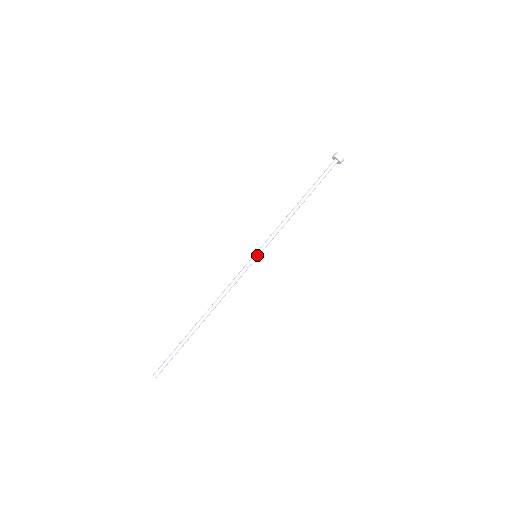
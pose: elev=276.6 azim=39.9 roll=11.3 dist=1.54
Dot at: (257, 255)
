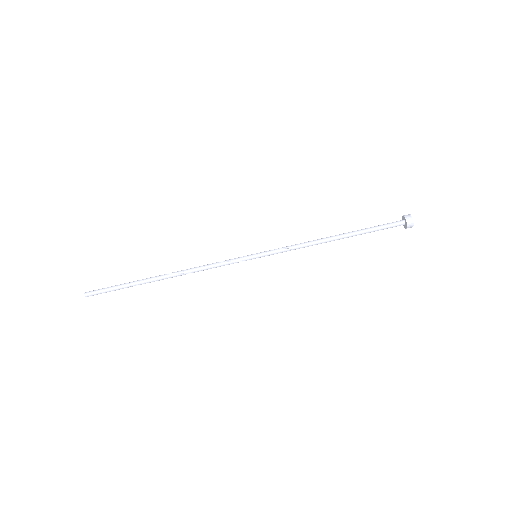
Dot at: (258, 257)
